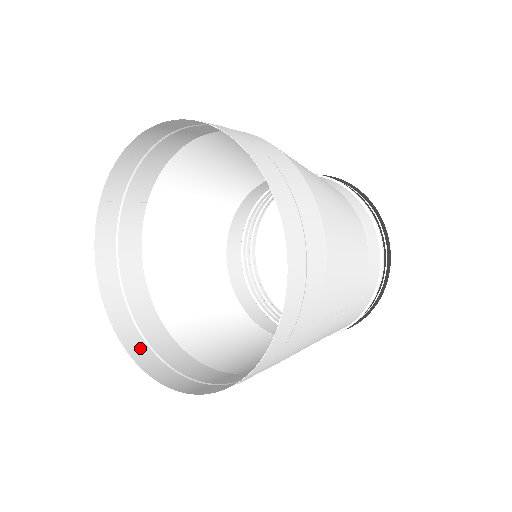
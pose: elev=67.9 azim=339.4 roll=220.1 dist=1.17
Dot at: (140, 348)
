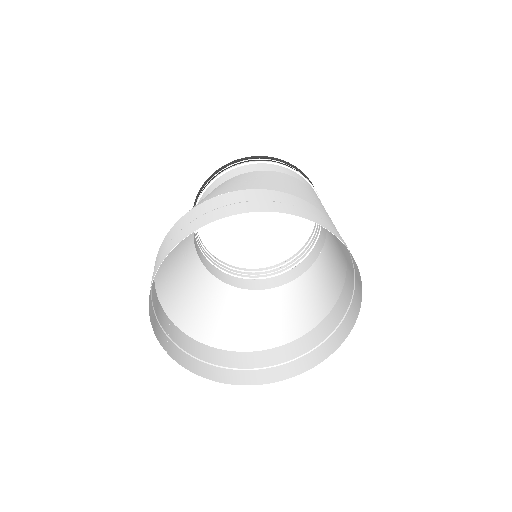
Dot at: (284, 370)
